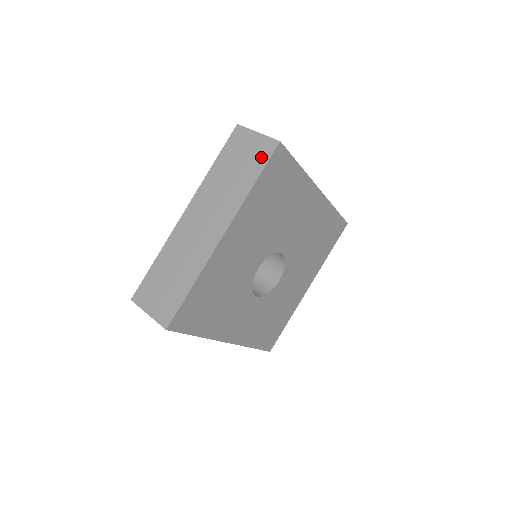
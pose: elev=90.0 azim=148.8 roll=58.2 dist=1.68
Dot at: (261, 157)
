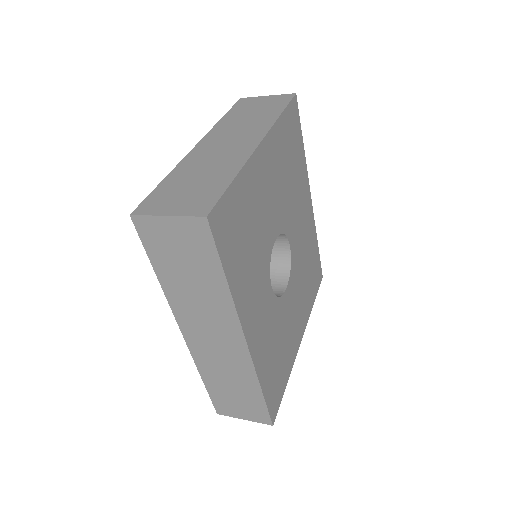
Dot at: (280, 102)
